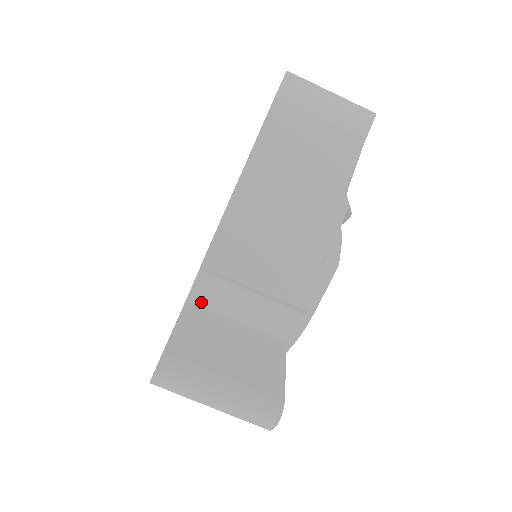
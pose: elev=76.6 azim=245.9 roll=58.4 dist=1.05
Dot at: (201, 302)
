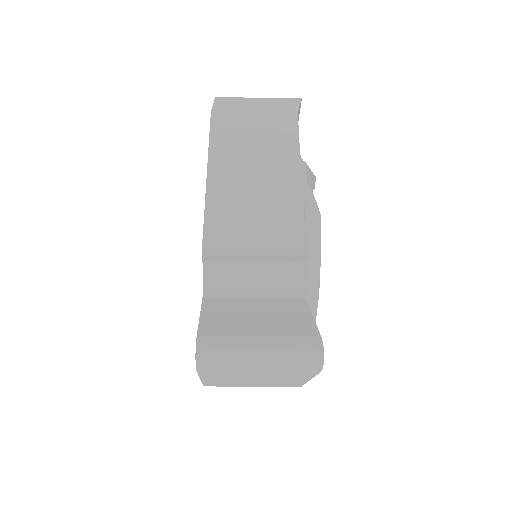
Dot at: (216, 291)
